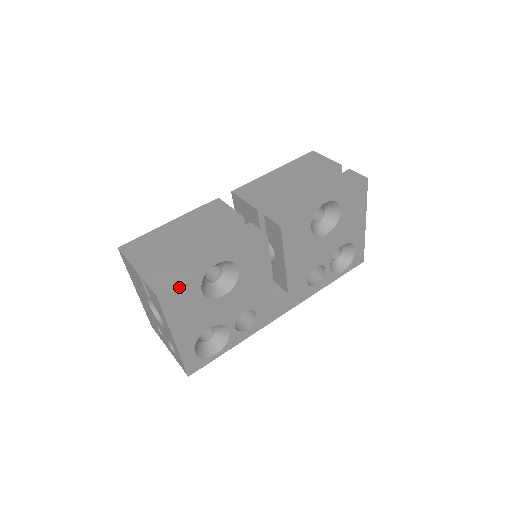
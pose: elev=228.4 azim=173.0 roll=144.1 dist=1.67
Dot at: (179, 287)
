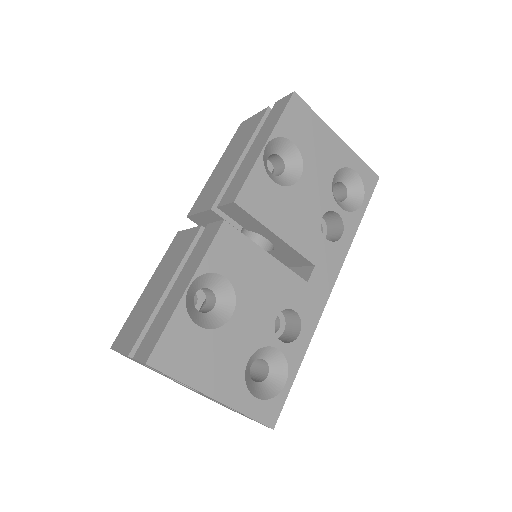
Dot at: (165, 338)
